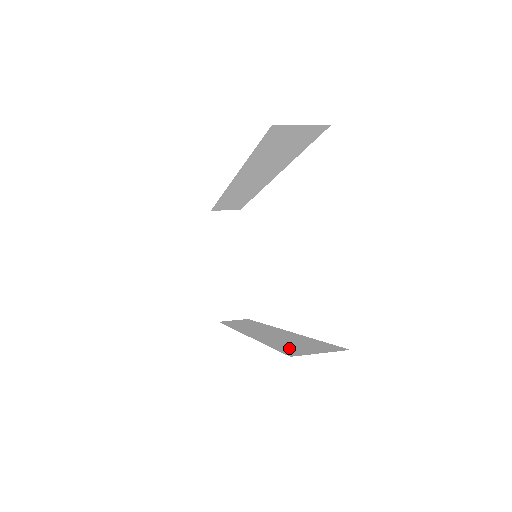
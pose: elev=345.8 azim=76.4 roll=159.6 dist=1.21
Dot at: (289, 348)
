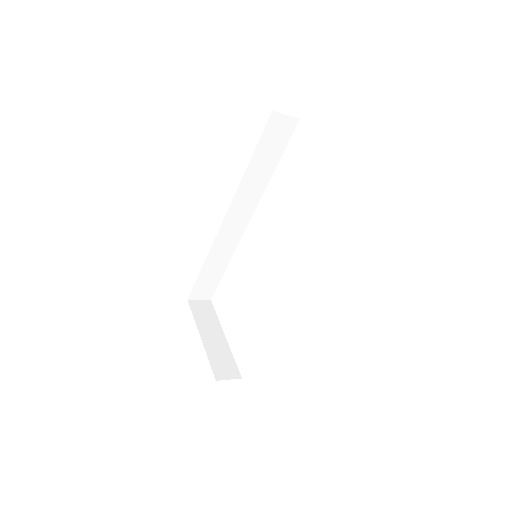
Dot at: occluded
